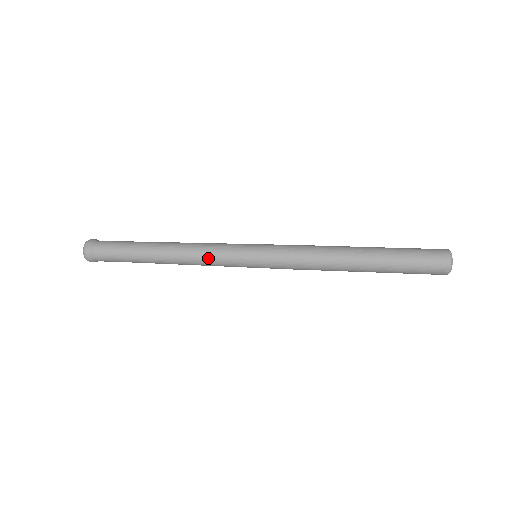
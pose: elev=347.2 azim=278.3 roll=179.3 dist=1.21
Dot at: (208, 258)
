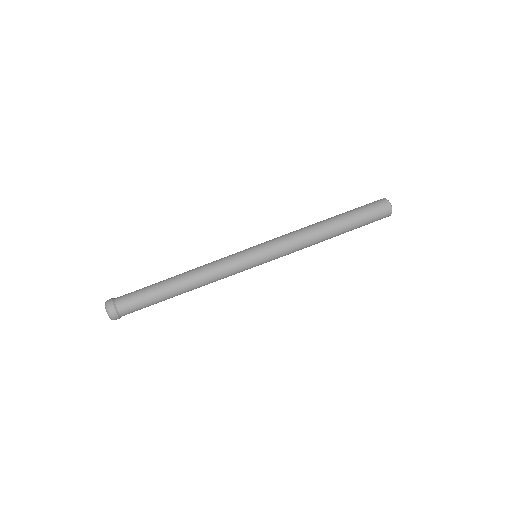
Dot at: (223, 278)
